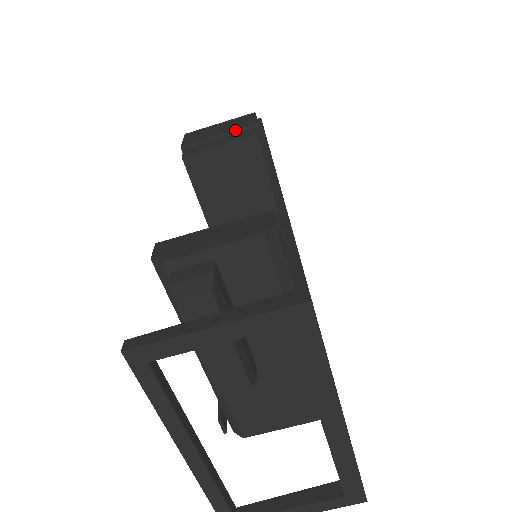
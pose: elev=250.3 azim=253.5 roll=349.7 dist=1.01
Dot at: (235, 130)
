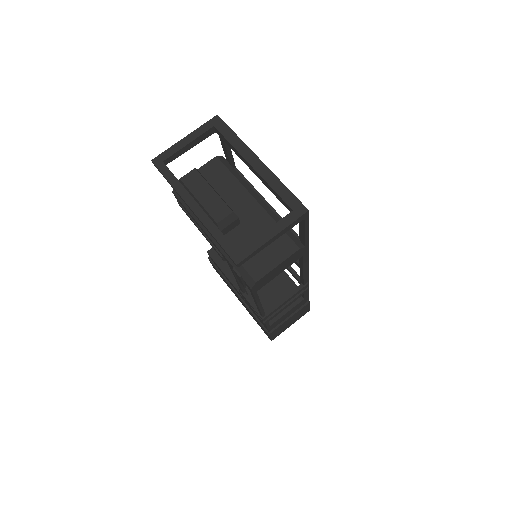
Dot at: occluded
